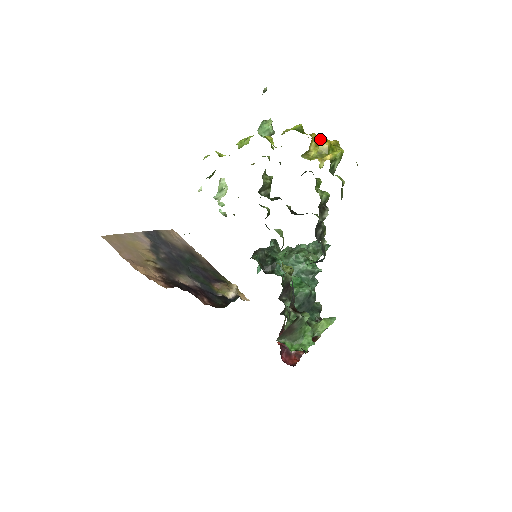
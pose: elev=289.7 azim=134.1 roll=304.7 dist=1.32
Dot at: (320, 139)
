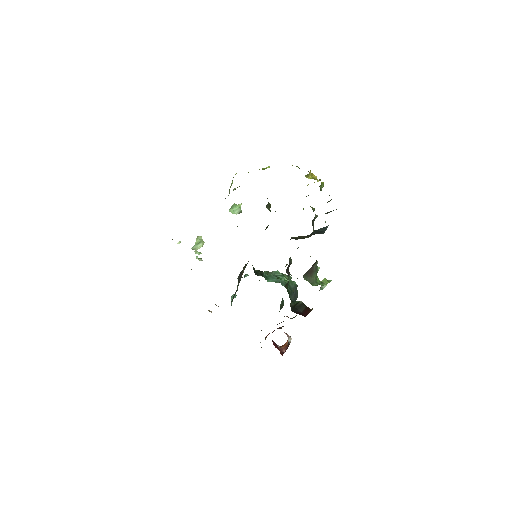
Dot at: occluded
